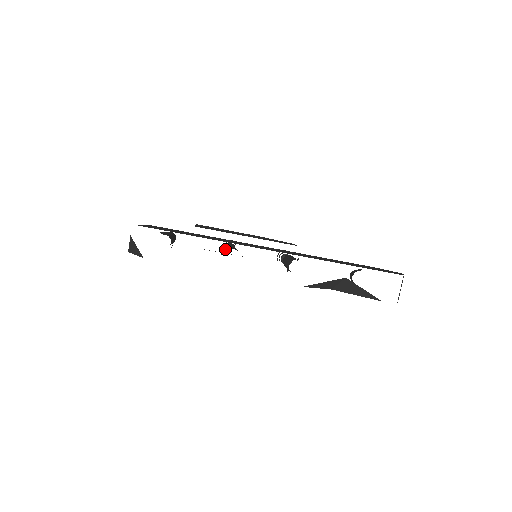
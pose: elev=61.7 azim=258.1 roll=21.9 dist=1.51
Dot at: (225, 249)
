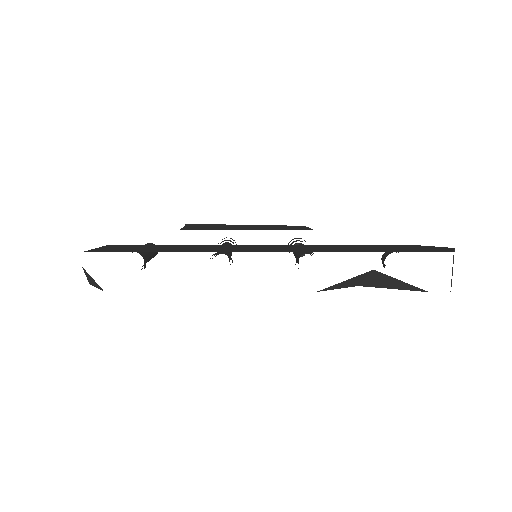
Dot at: occluded
